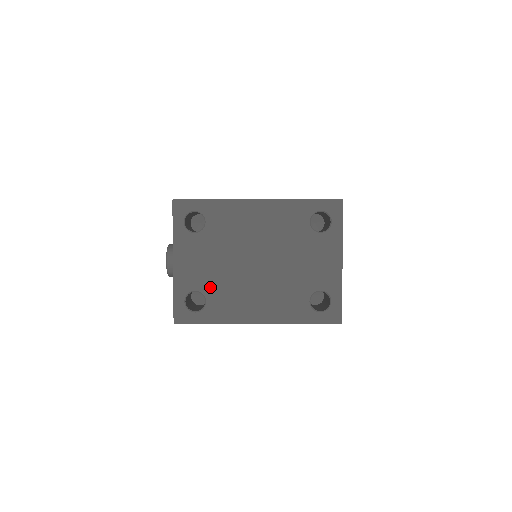
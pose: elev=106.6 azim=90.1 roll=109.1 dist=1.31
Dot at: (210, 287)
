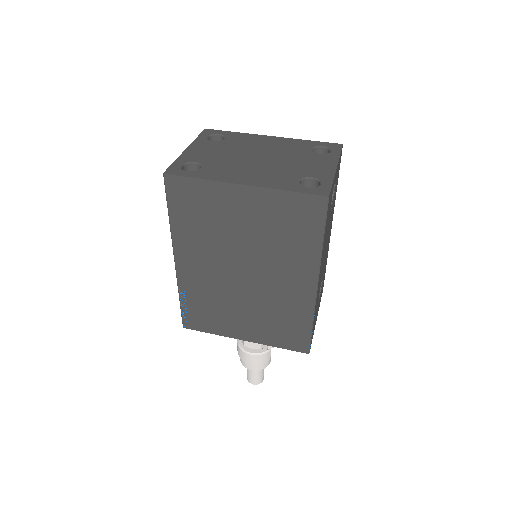
Dot at: (209, 162)
